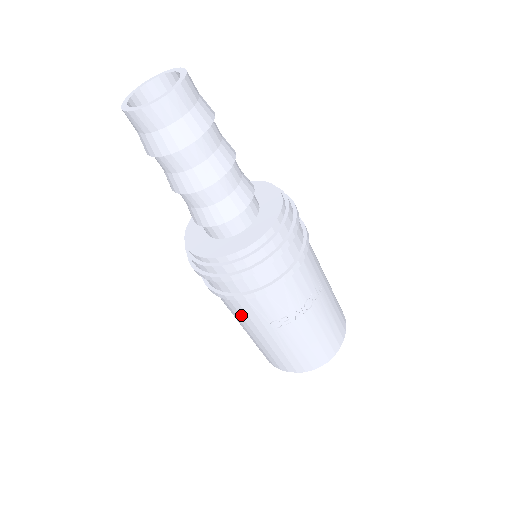
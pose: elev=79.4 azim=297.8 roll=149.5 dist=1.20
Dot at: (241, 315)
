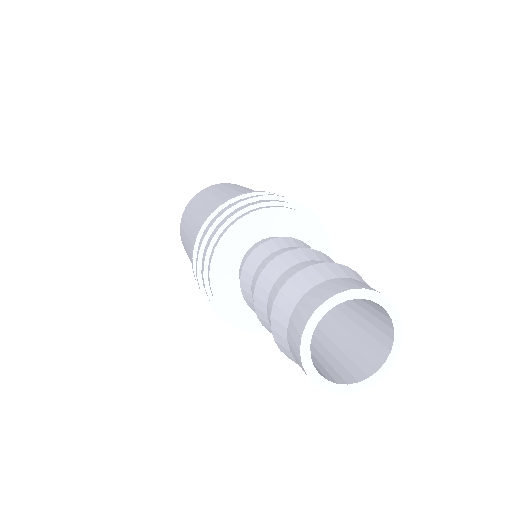
Dot at: occluded
